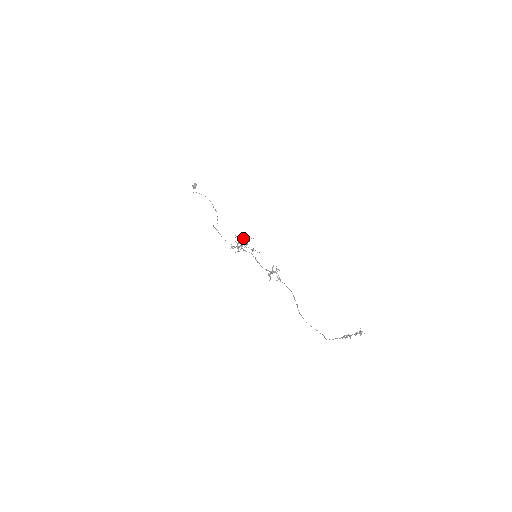
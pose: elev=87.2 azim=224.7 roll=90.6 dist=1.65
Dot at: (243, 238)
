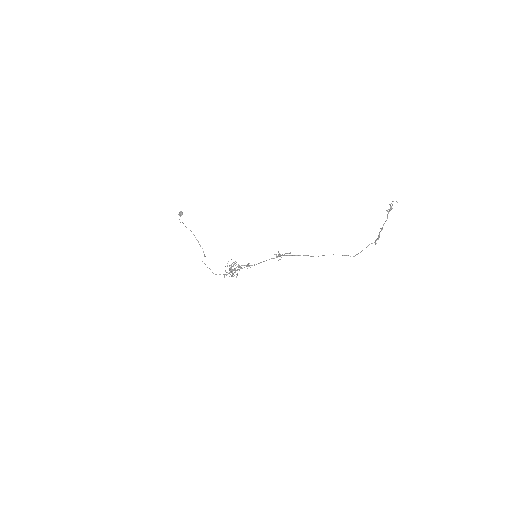
Dot at: (234, 262)
